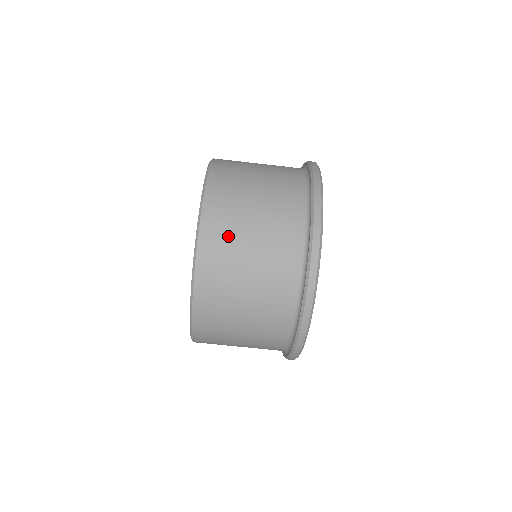
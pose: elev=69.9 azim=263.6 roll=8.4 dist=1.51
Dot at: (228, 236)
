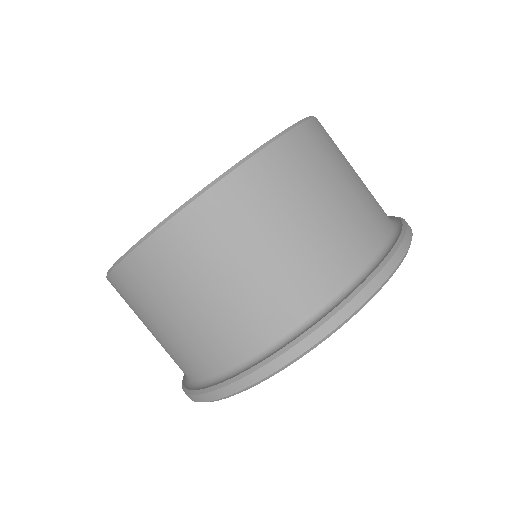
Dot at: occluded
